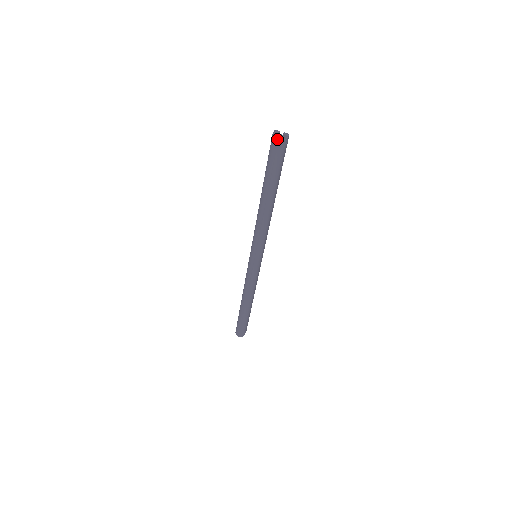
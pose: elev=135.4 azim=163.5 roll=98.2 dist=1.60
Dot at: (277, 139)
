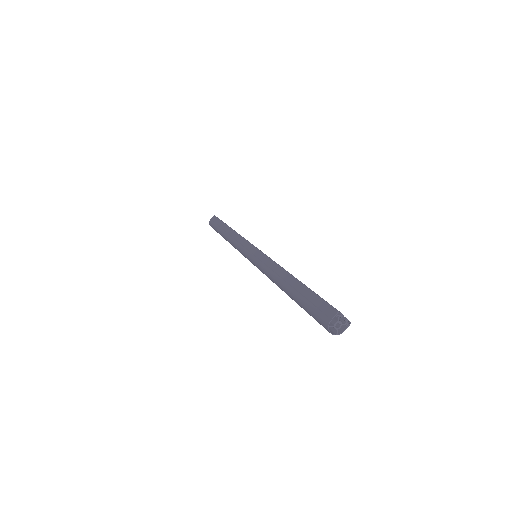
Dot at: (330, 332)
